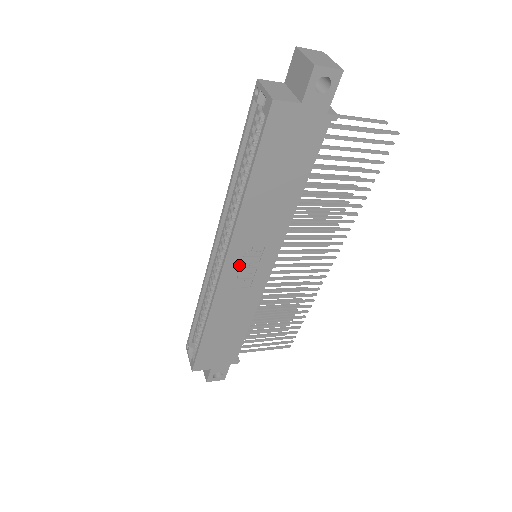
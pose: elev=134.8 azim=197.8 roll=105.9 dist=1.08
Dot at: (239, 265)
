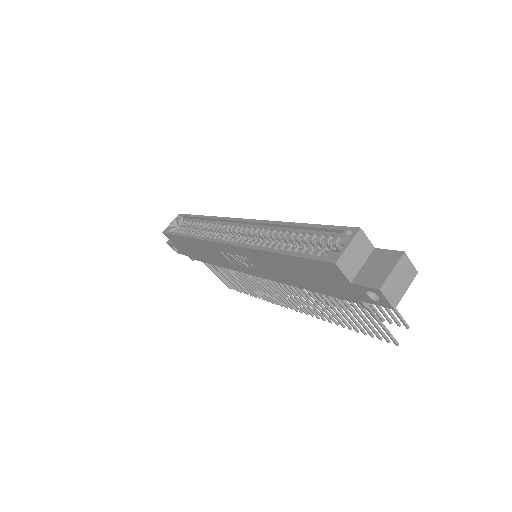
Dot at: (235, 254)
